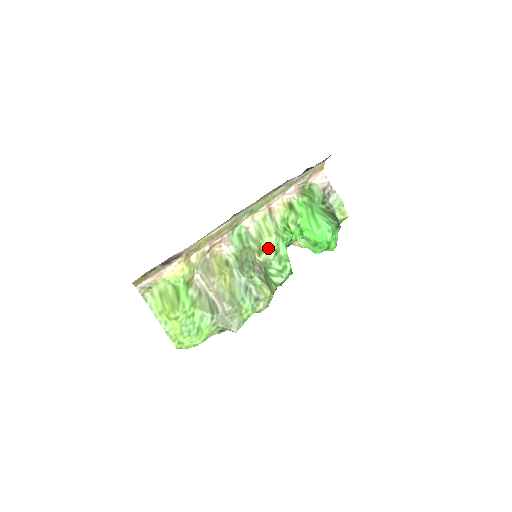
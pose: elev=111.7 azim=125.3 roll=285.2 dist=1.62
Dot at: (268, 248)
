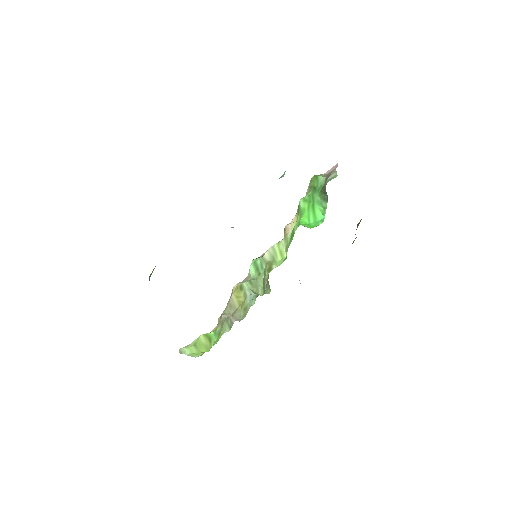
Dot at: (277, 265)
